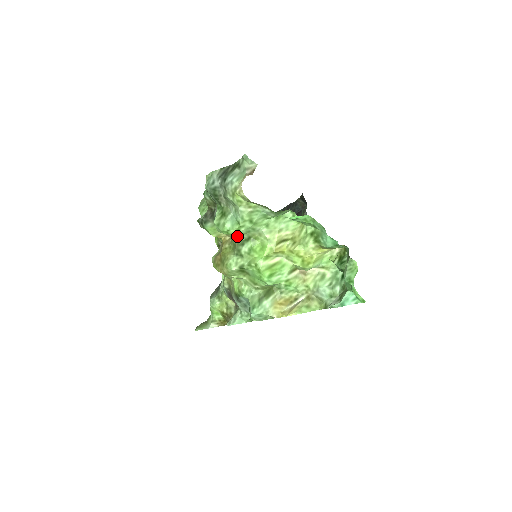
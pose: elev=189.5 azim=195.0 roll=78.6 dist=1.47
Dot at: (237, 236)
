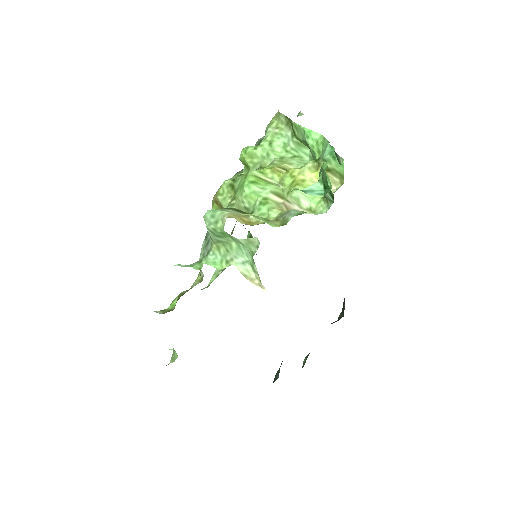
Dot at: (251, 167)
